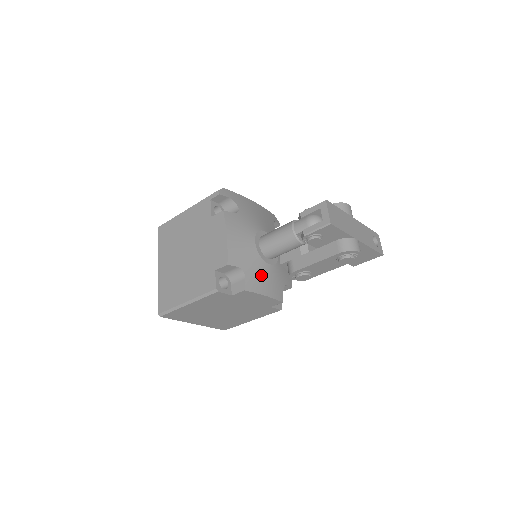
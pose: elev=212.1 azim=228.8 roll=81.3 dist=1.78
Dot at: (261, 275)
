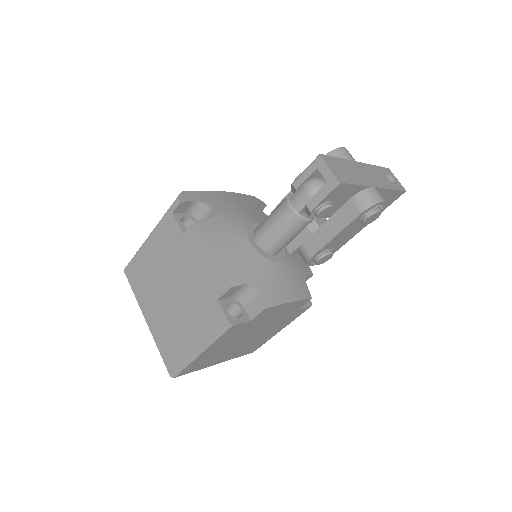
Dot at: (275, 280)
